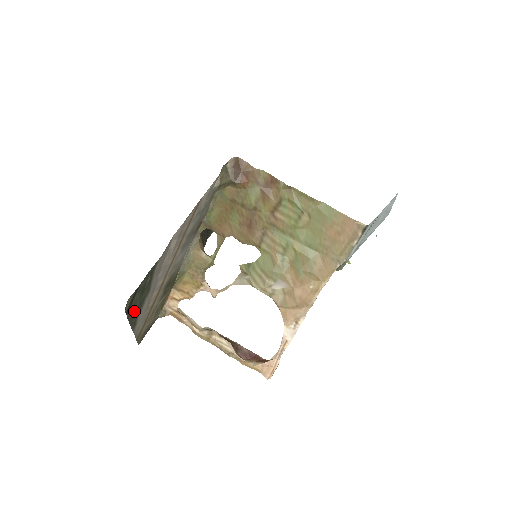
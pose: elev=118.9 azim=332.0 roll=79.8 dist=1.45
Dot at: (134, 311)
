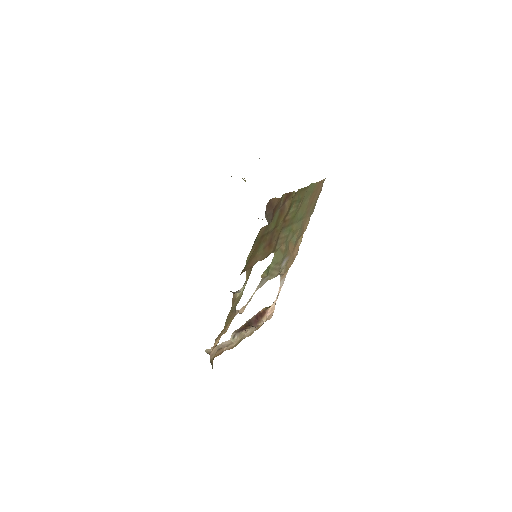
Dot at: occluded
